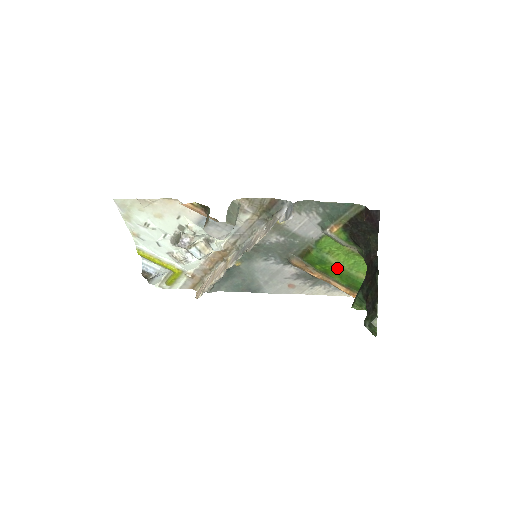
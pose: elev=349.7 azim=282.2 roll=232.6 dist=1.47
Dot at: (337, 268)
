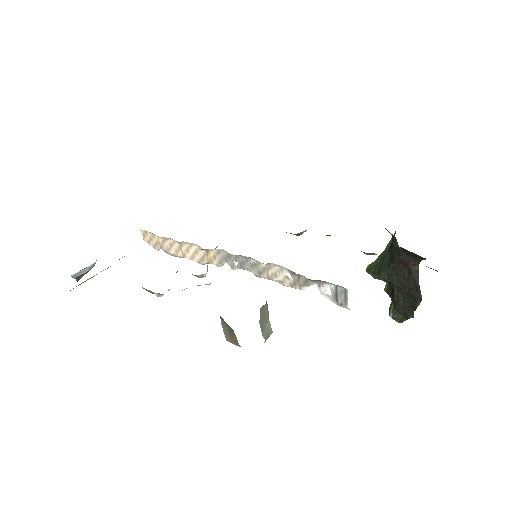
Dot at: occluded
